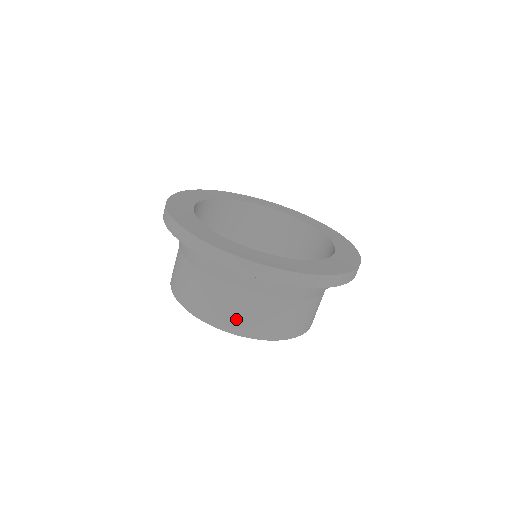
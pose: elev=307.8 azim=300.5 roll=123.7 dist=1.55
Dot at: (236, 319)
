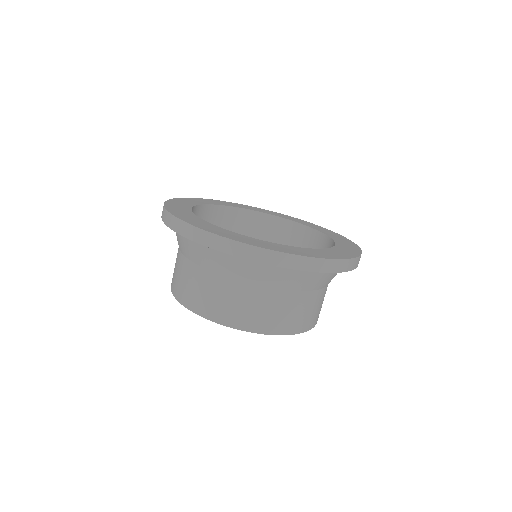
Dot at: (247, 315)
